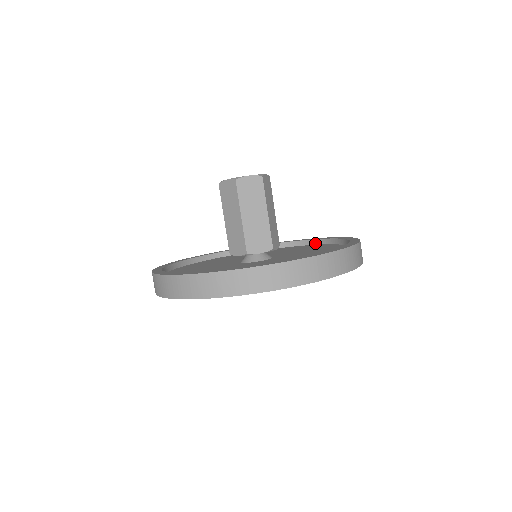
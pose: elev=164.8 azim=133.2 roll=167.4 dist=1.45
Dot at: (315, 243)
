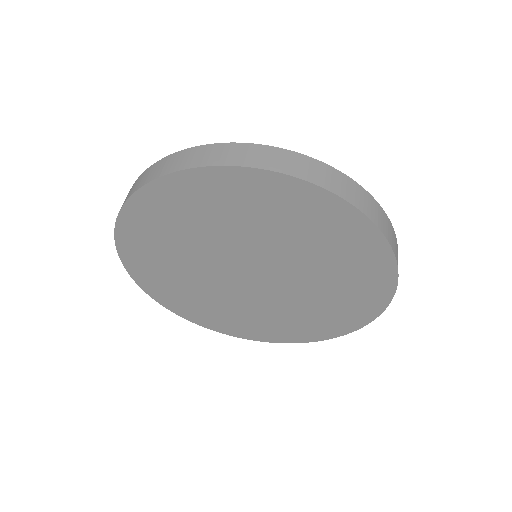
Dot at: occluded
